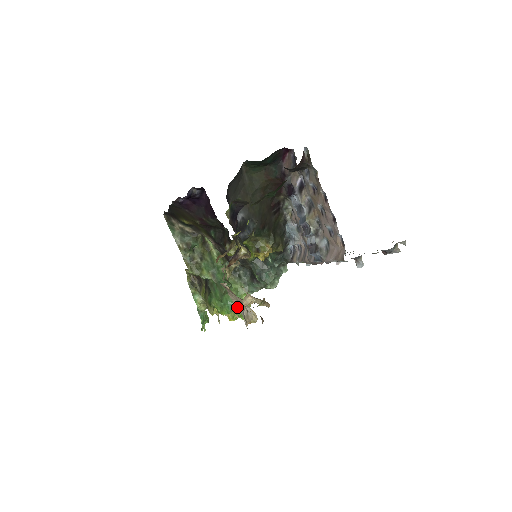
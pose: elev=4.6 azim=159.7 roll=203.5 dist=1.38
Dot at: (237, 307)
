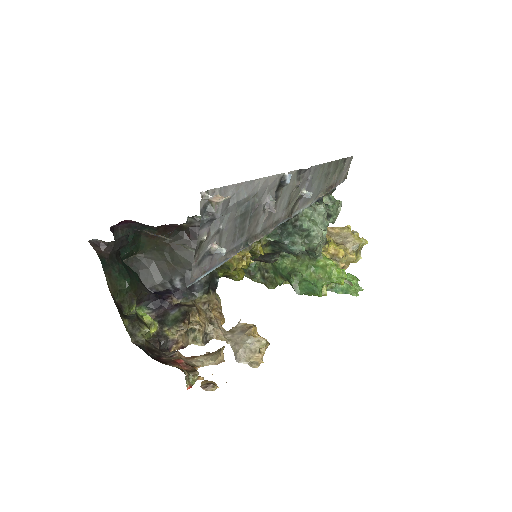
Dot at: (234, 354)
